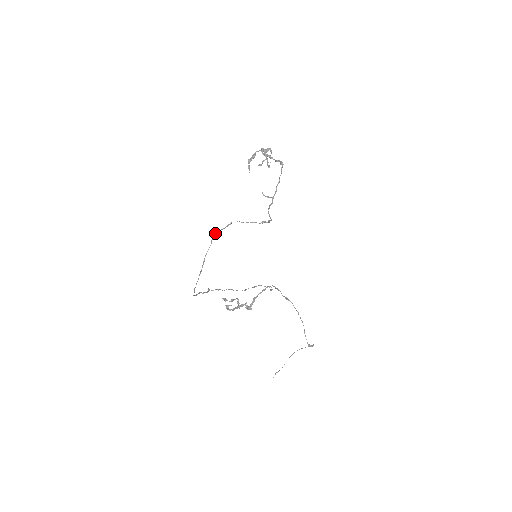
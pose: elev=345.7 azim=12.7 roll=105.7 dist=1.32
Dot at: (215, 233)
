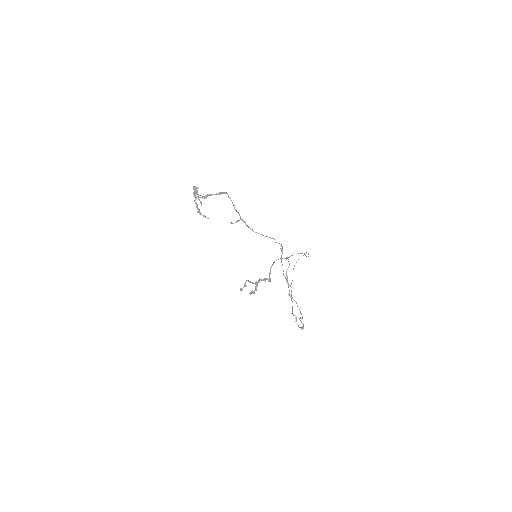
Dot at: (289, 294)
